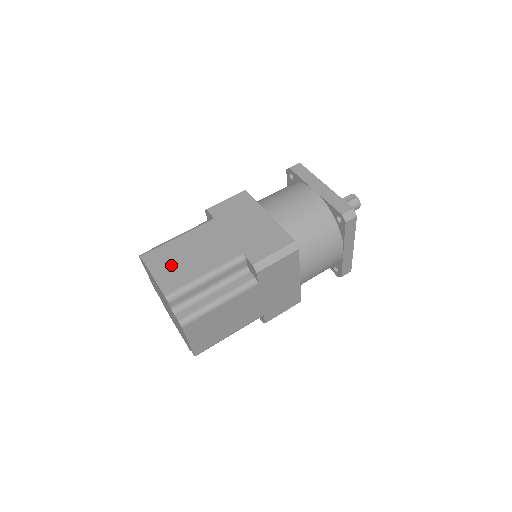
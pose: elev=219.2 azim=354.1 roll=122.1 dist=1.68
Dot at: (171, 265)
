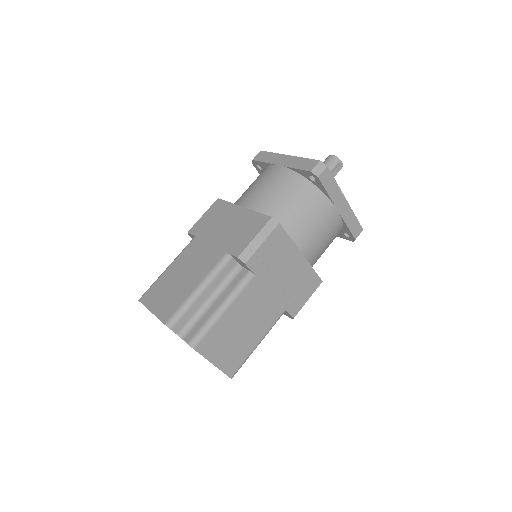
Dot at: (228, 347)
